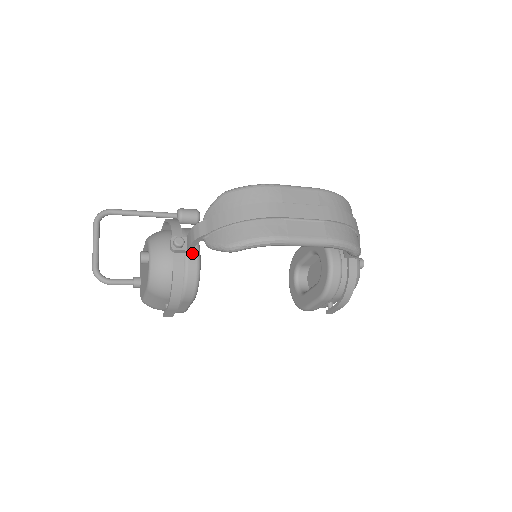
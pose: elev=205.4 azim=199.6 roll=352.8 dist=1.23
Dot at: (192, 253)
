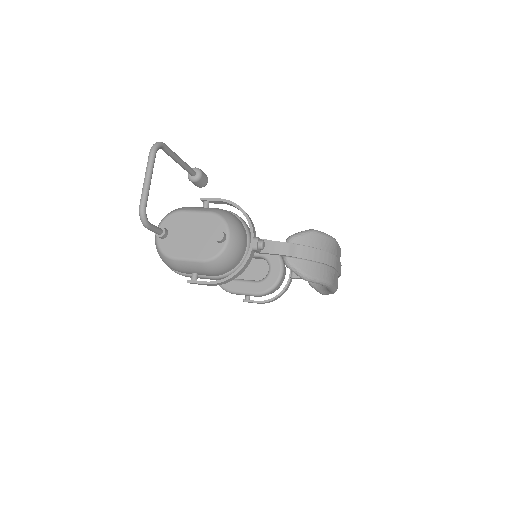
Dot at: occluded
